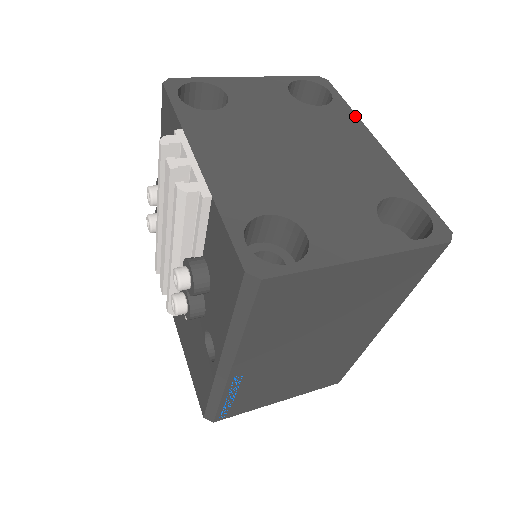
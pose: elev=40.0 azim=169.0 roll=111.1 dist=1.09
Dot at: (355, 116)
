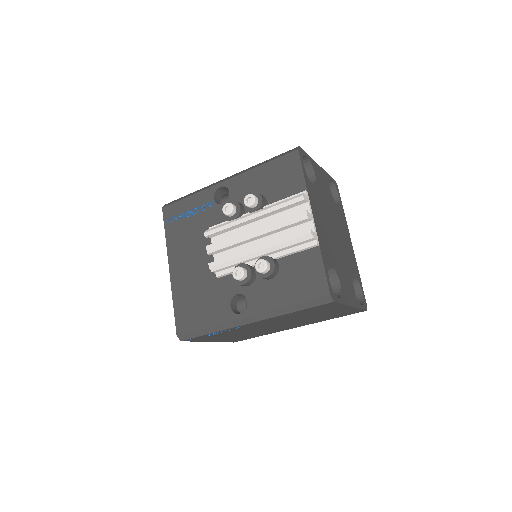
Dot at: occluded
